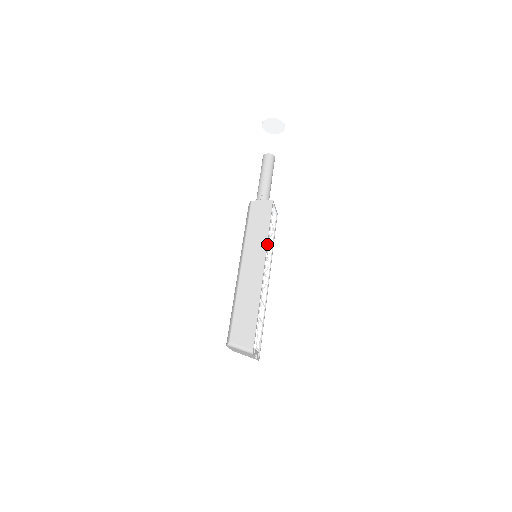
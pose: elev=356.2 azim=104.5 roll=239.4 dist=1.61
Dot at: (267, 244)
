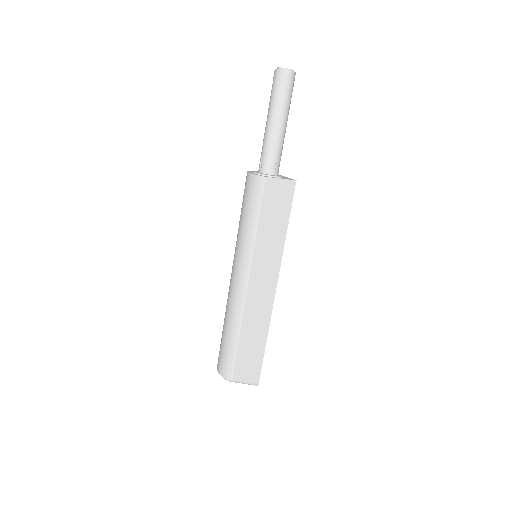
Dot at: (282, 253)
